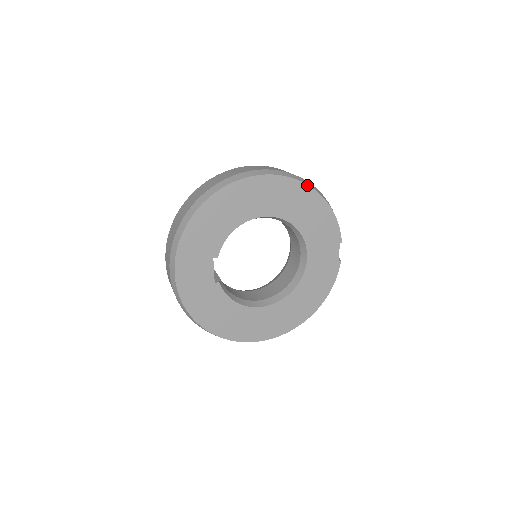
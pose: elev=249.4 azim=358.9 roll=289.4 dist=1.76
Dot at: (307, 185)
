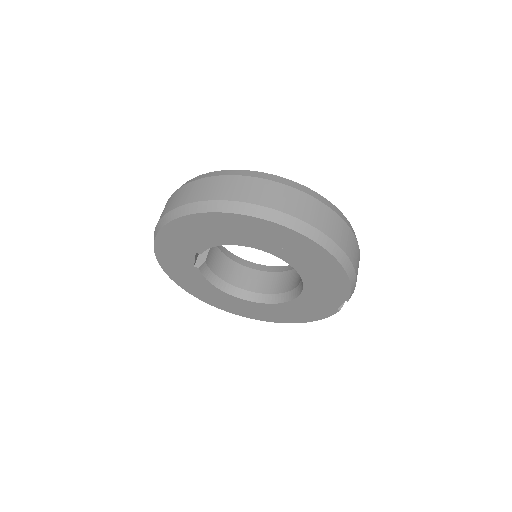
Dot at: (326, 250)
